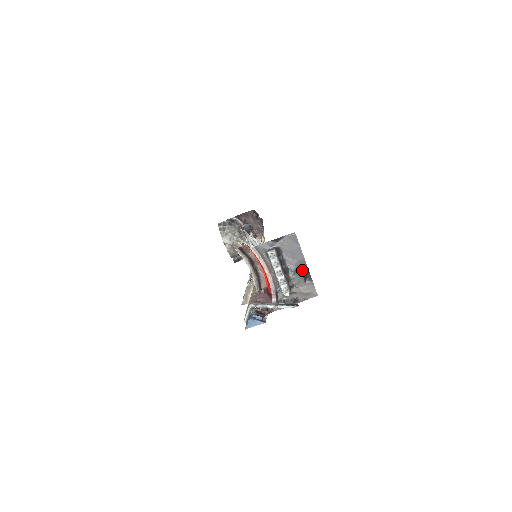
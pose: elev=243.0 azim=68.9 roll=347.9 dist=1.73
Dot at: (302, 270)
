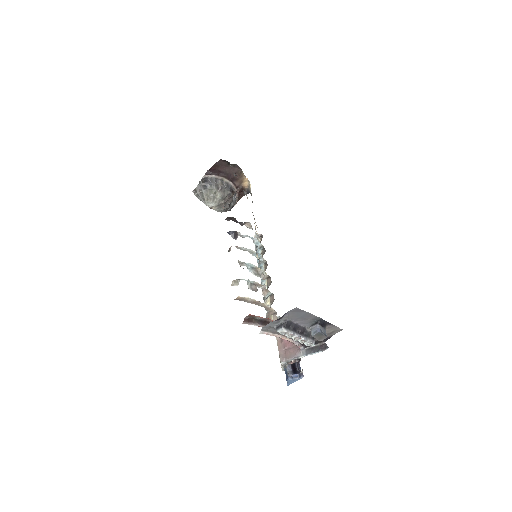
Dot at: (318, 324)
